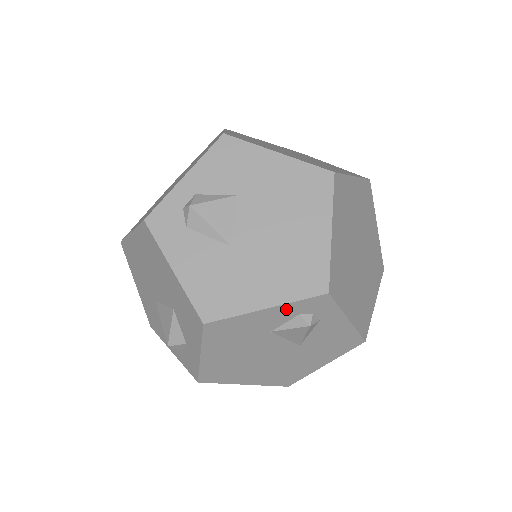
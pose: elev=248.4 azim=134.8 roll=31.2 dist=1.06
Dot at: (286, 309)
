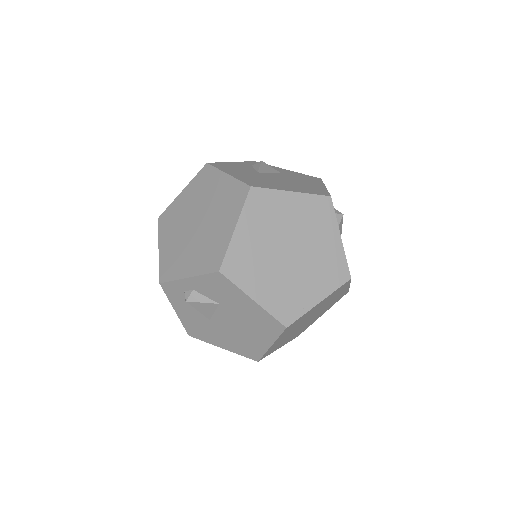
Dot at: occluded
